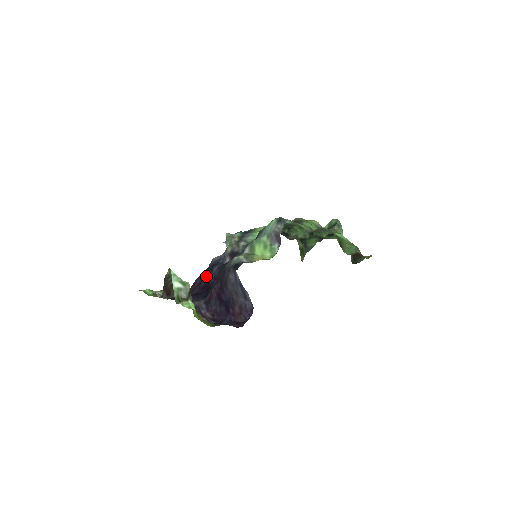
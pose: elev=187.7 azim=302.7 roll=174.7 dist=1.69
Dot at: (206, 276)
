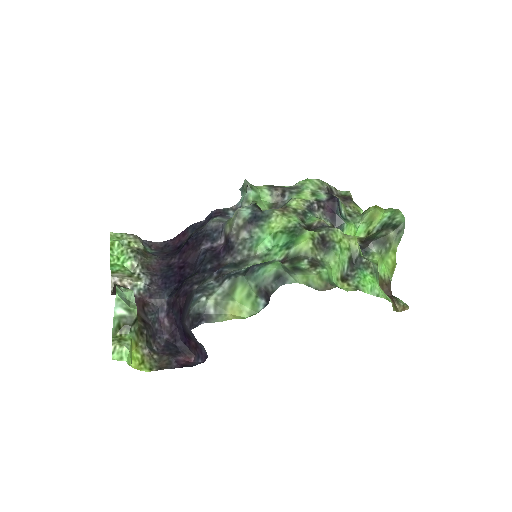
Dot at: (191, 248)
